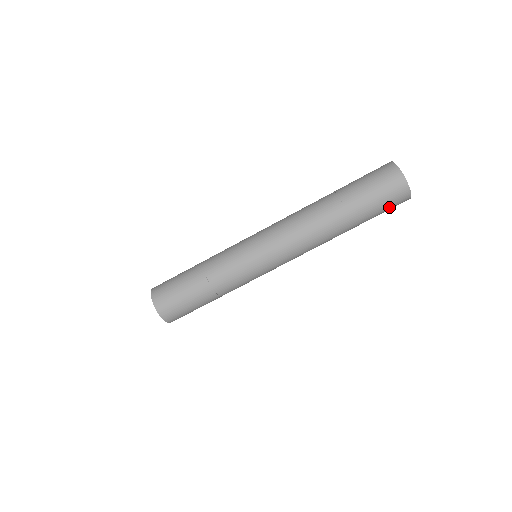
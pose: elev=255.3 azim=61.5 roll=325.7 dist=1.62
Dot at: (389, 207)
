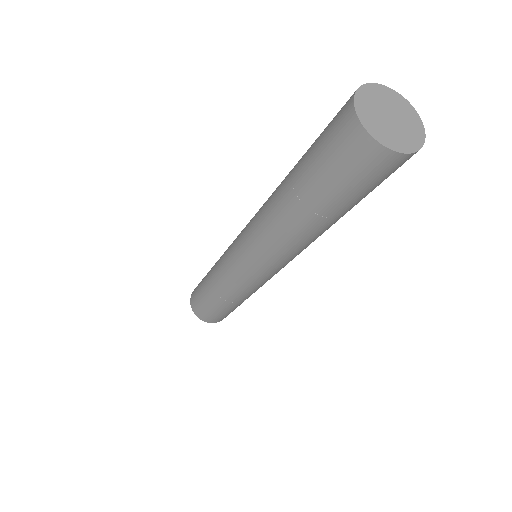
Dot at: (382, 179)
